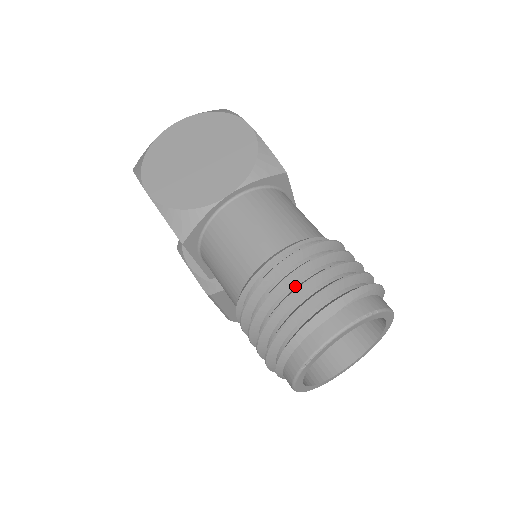
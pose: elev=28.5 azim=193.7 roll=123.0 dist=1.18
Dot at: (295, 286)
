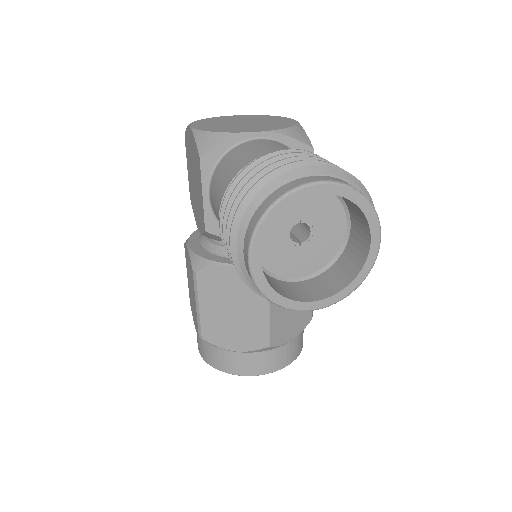
Dot at: occluded
